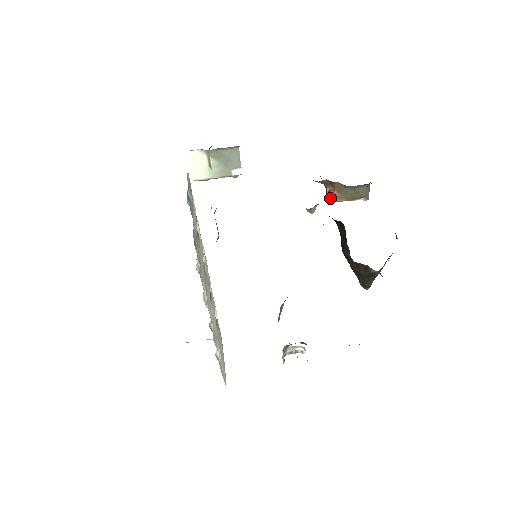
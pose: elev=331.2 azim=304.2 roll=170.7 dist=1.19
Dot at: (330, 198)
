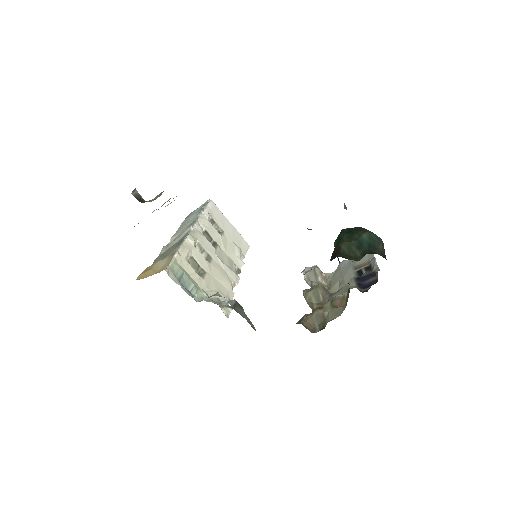
Dot at: occluded
